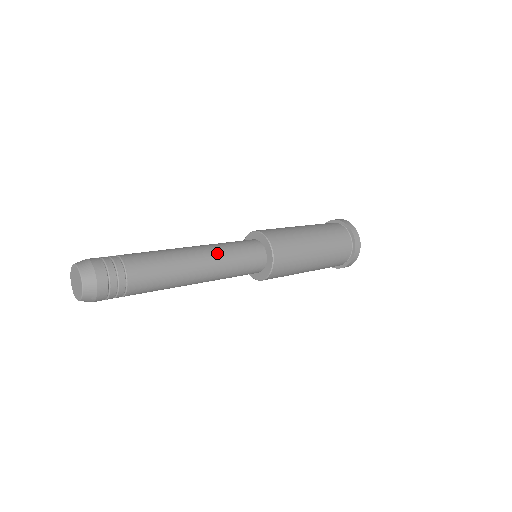
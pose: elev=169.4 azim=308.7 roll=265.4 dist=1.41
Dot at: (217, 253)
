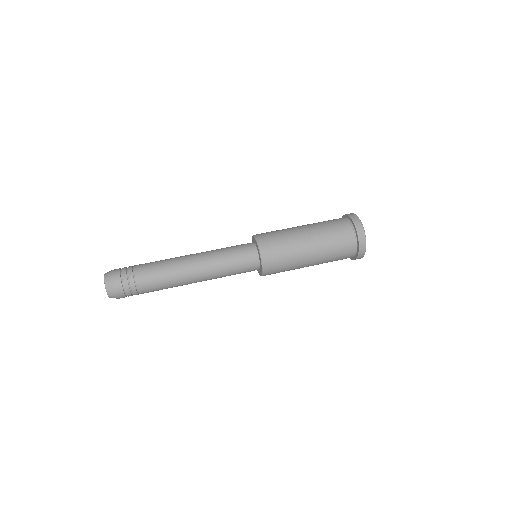
Dot at: (211, 264)
